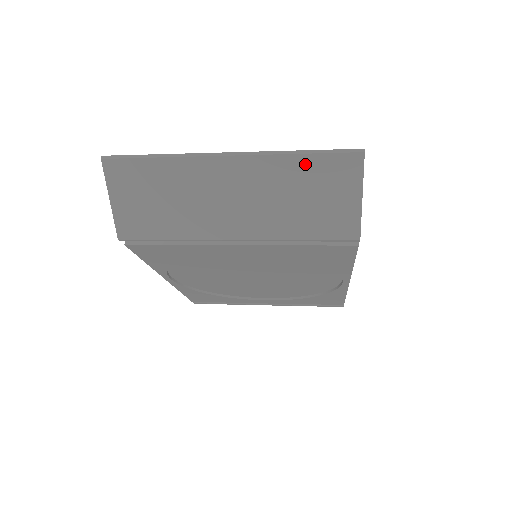
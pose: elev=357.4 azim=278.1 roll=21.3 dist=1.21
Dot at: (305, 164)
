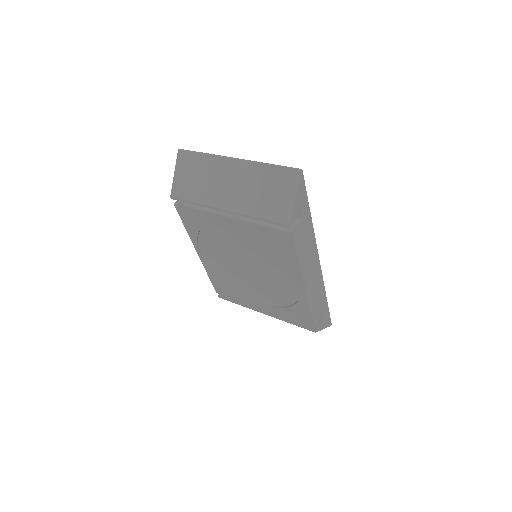
Dot at: (270, 171)
